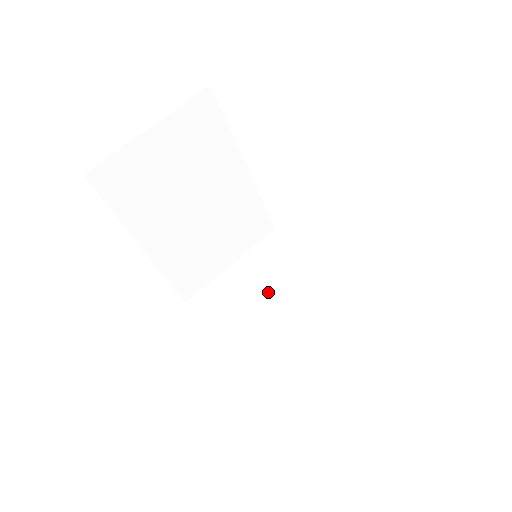
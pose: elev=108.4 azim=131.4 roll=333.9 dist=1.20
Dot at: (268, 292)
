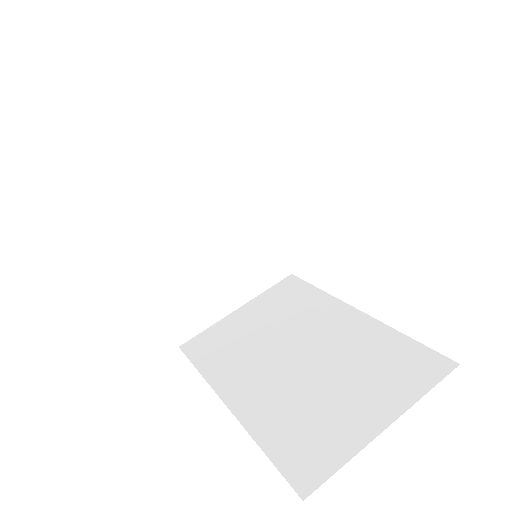
Dot at: (276, 332)
